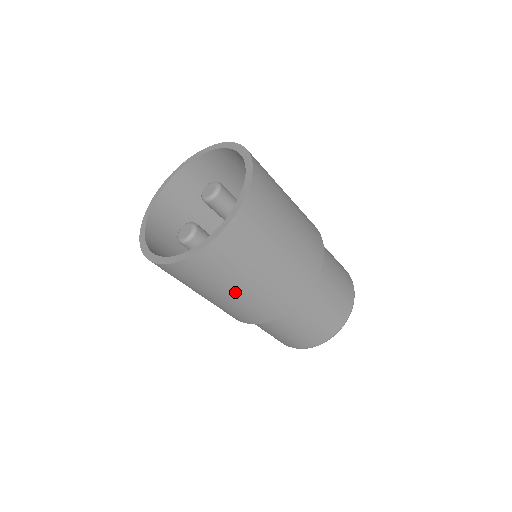
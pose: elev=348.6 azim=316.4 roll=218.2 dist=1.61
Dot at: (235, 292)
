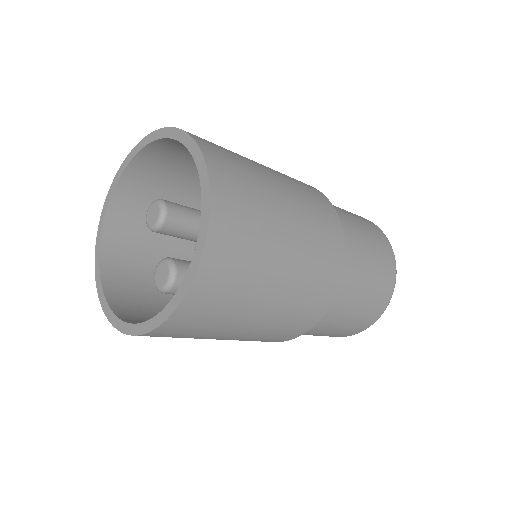
Dot at: (274, 292)
